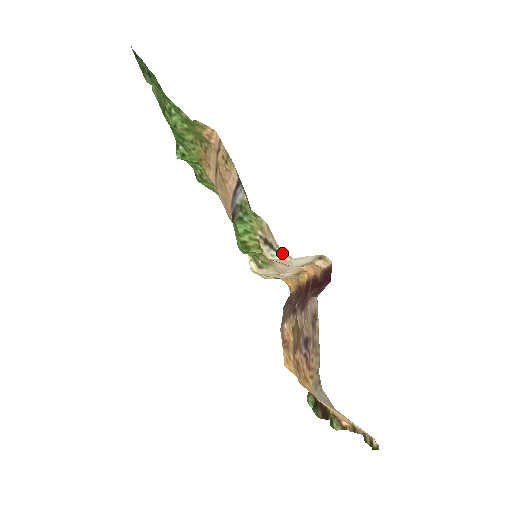
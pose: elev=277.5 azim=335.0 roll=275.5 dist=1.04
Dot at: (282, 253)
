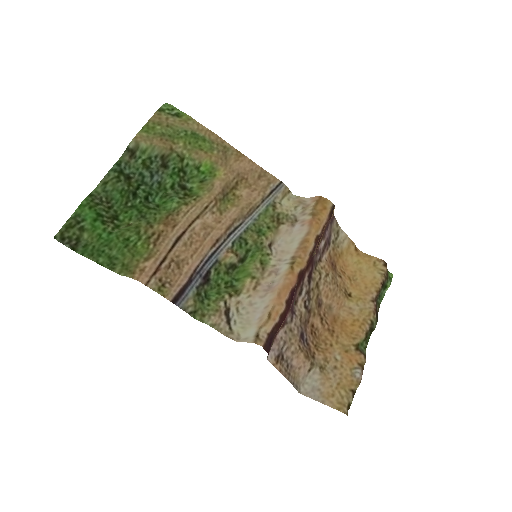
Dot at: (234, 333)
